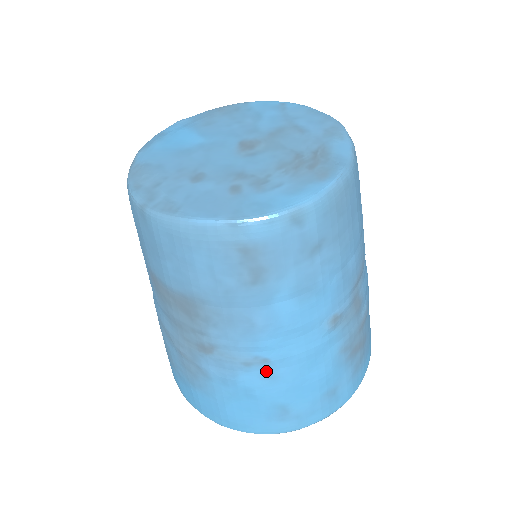
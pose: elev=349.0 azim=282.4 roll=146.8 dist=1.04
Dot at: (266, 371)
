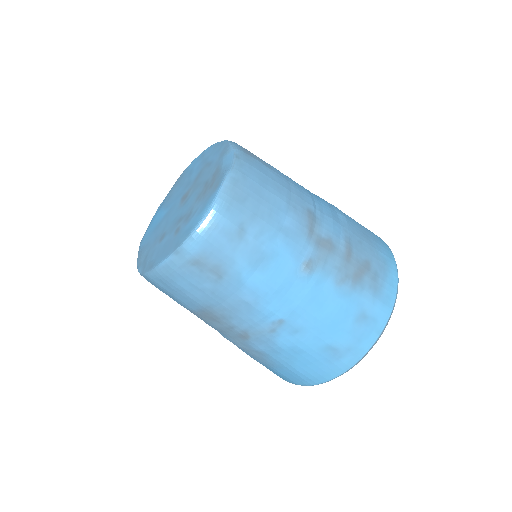
Dot at: (289, 328)
